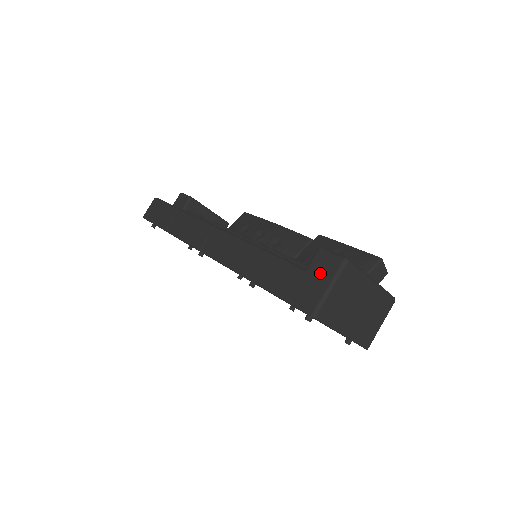
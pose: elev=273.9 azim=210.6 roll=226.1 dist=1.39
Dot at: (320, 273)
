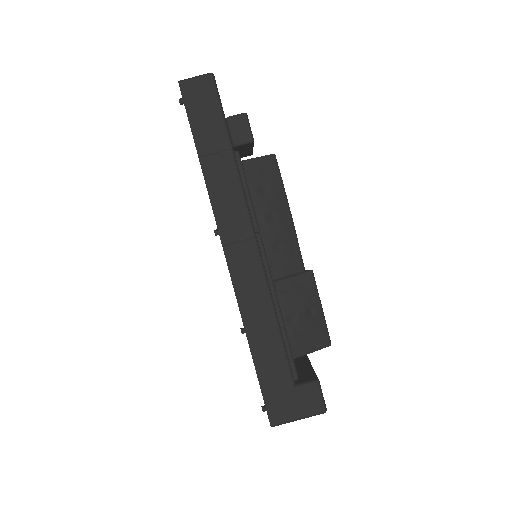
Dot at: (302, 403)
